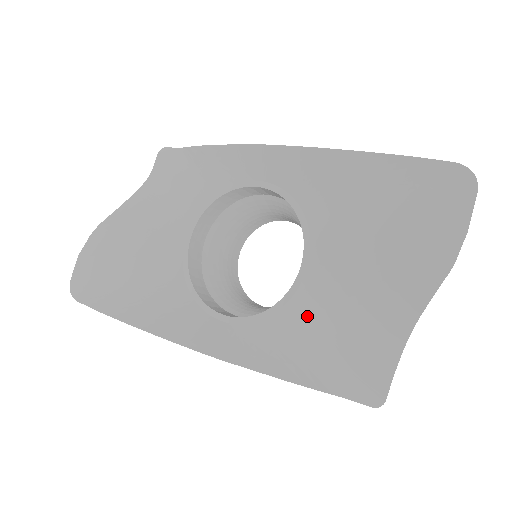
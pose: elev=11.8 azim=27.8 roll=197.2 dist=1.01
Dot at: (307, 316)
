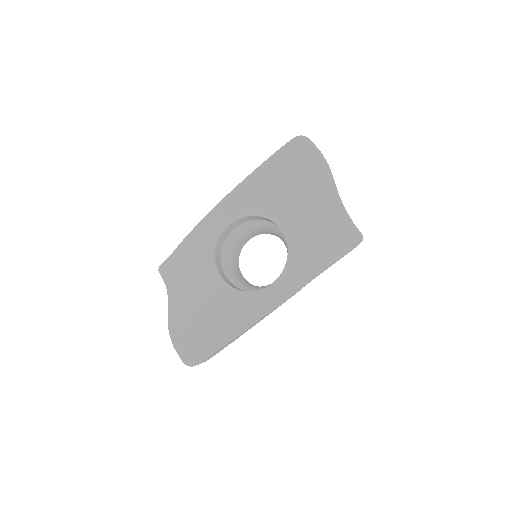
Dot at: (304, 242)
